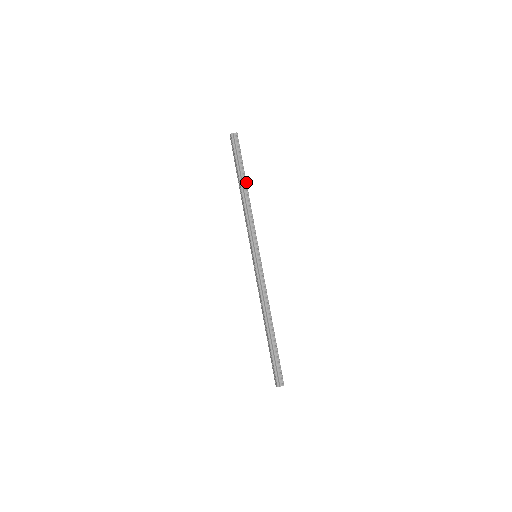
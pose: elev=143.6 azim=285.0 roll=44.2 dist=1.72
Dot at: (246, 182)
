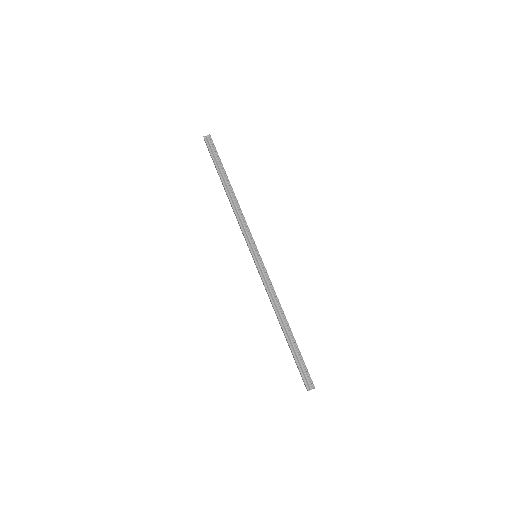
Dot at: (229, 182)
